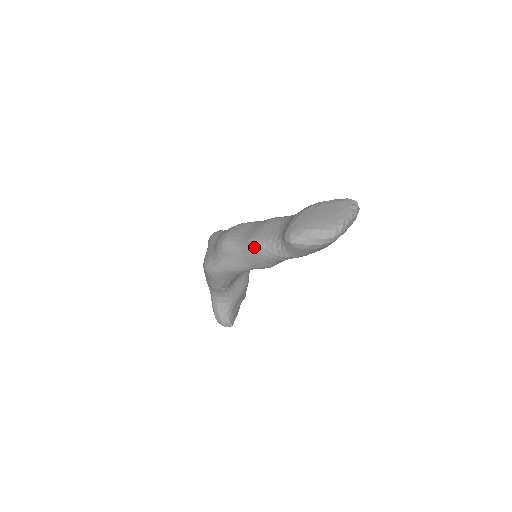
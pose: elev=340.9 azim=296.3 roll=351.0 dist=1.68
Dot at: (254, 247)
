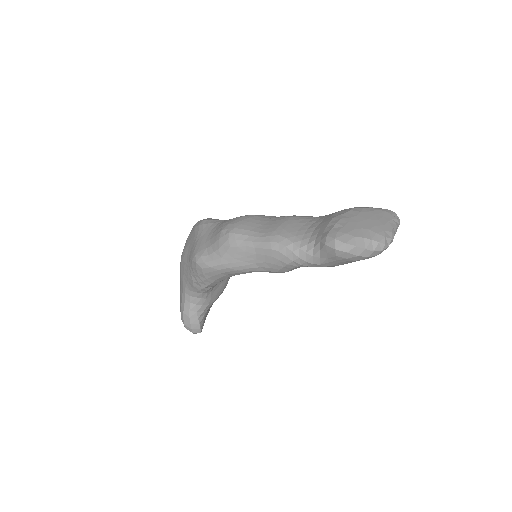
Dot at: (276, 246)
